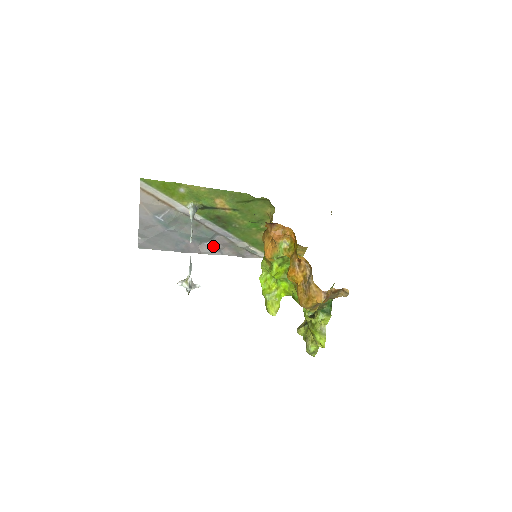
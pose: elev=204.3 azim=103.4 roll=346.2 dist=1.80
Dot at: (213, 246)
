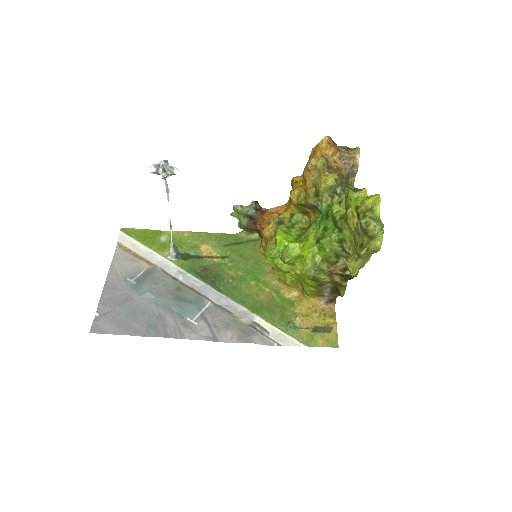
Dot at: (202, 324)
